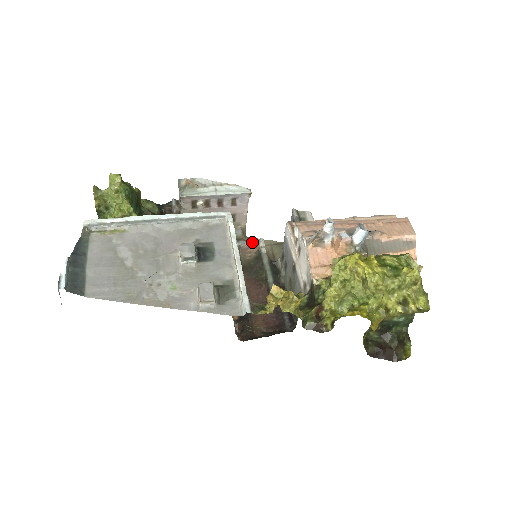
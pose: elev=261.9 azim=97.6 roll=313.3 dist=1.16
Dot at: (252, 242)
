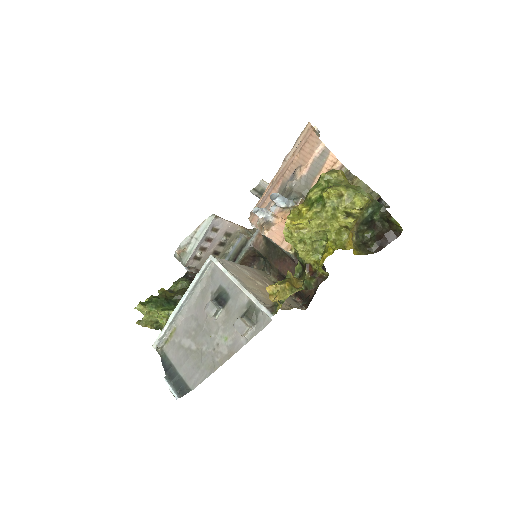
Dot at: (255, 234)
